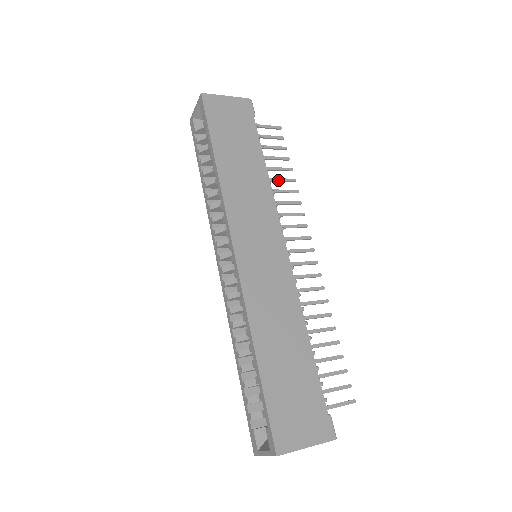
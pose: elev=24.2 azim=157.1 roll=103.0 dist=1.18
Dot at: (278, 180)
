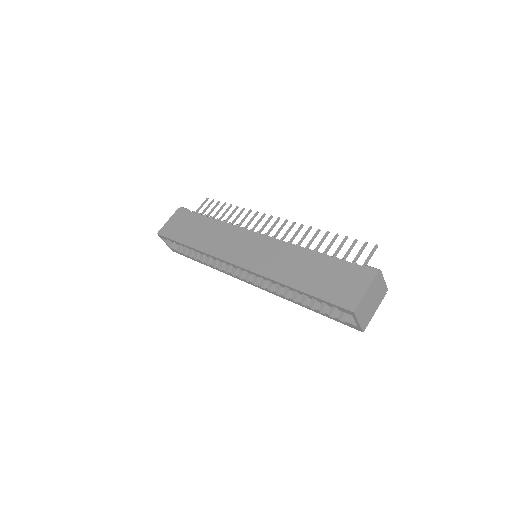
Dot at: (229, 217)
